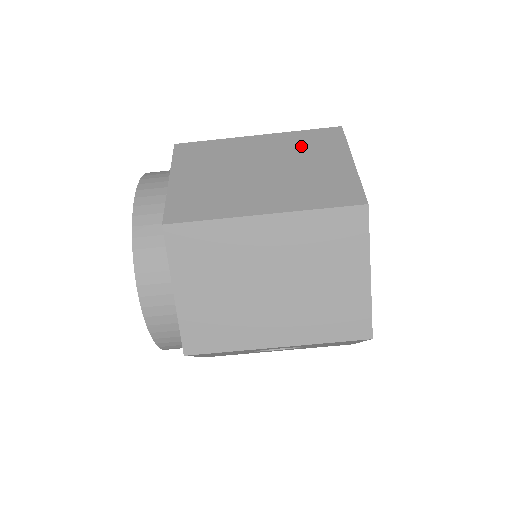
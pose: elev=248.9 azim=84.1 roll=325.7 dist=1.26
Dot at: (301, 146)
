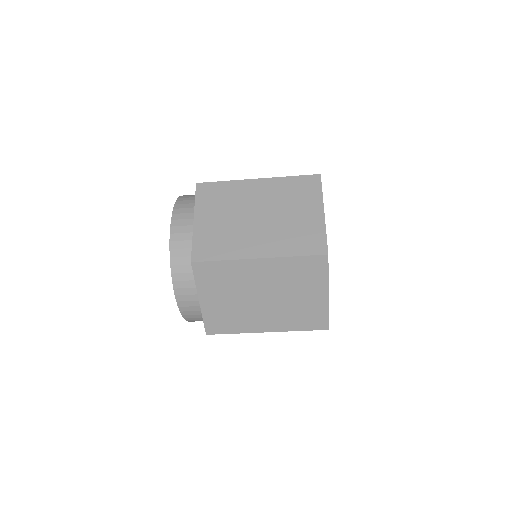
Dot at: (293, 276)
